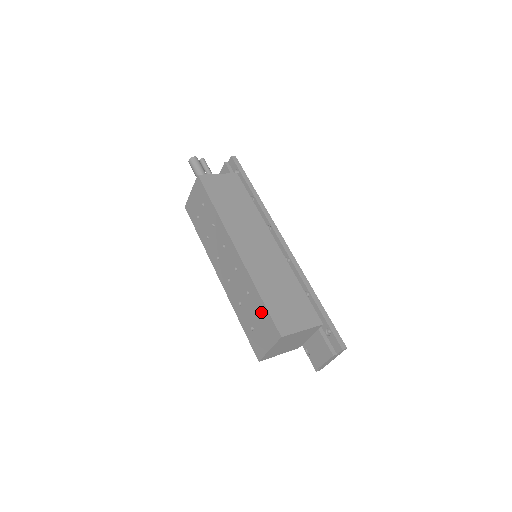
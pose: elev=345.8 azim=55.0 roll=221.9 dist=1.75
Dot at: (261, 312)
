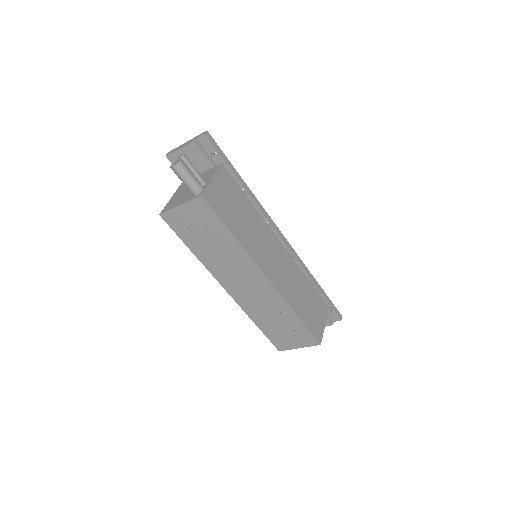
Dot at: (296, 327)
